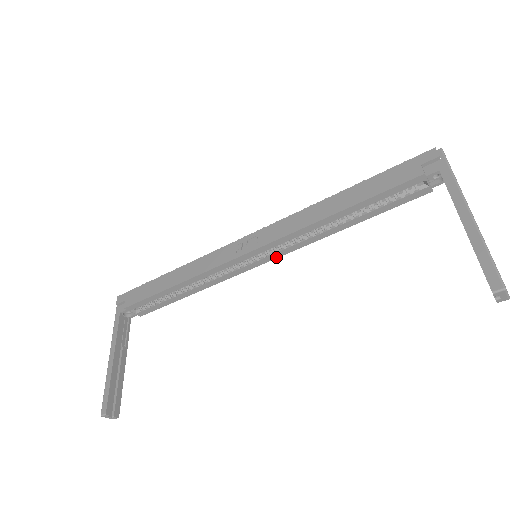
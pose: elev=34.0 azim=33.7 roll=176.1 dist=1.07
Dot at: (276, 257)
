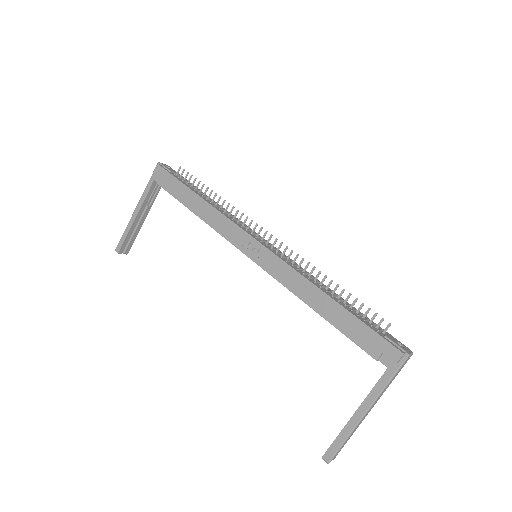
Dot at: occluded
